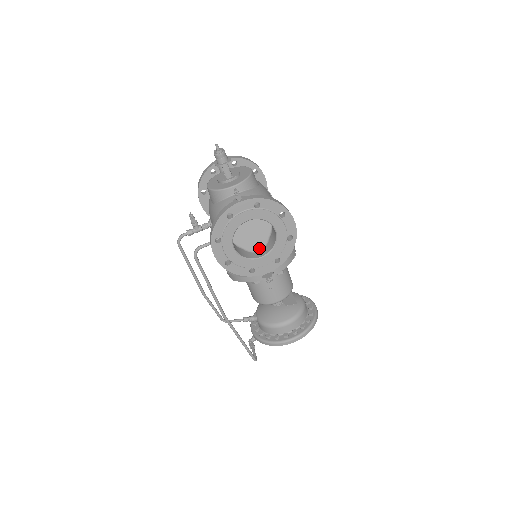
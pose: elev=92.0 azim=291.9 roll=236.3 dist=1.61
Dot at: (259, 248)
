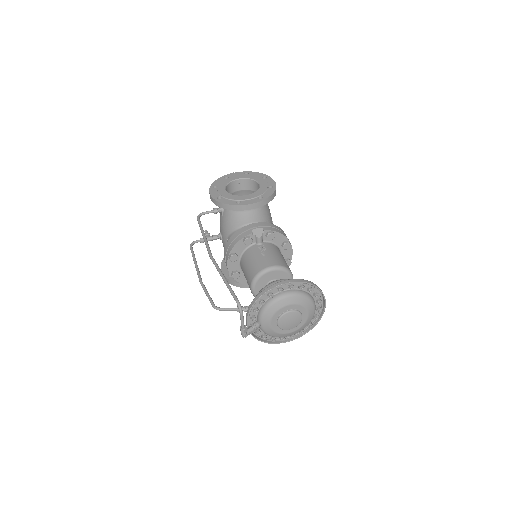
Dot at: occluded
